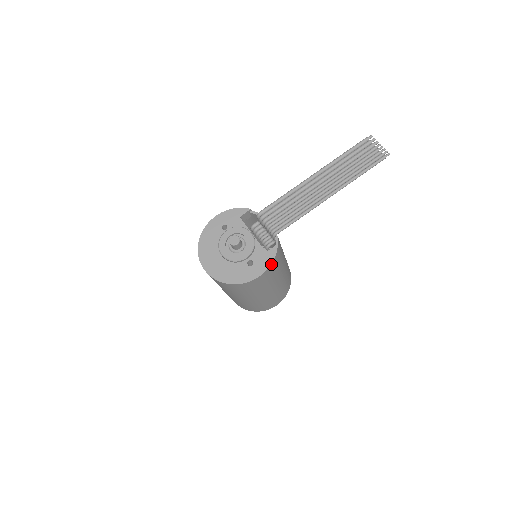
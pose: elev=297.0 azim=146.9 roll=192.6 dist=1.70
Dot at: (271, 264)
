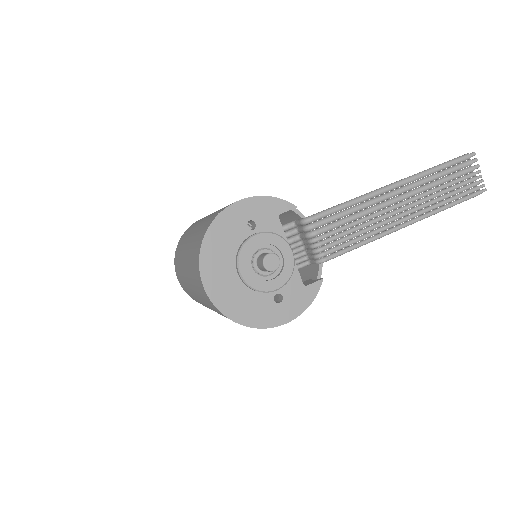
Dot at: (307, 307)
